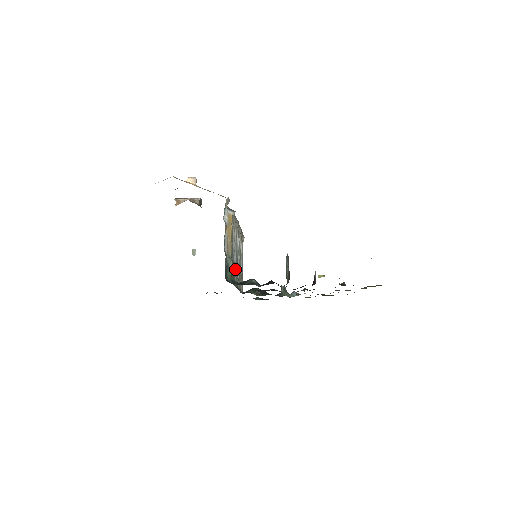
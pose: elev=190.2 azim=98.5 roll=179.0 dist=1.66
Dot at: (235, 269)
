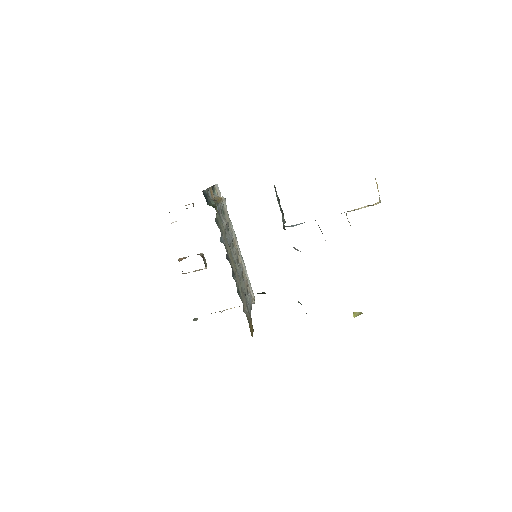
Dot at: (225, 240)
